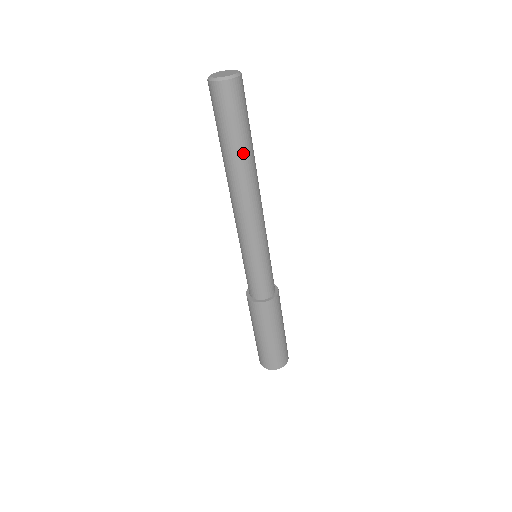
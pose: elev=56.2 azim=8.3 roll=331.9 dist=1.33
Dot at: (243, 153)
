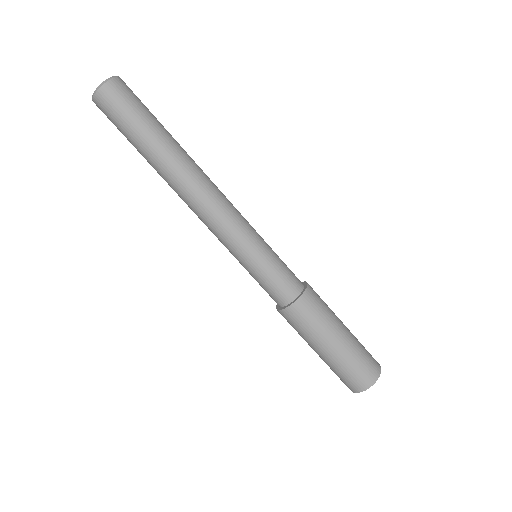
Dot at: (172, 140)
